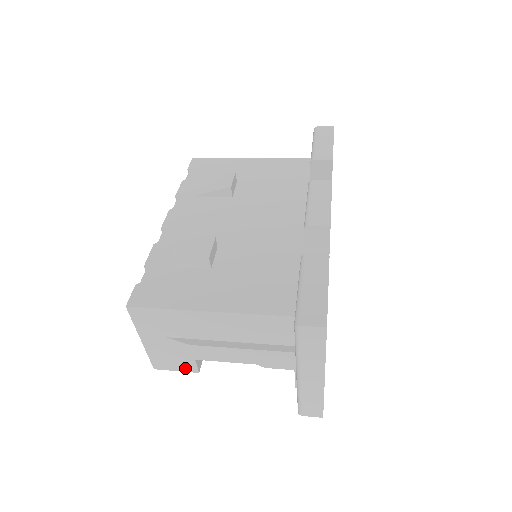
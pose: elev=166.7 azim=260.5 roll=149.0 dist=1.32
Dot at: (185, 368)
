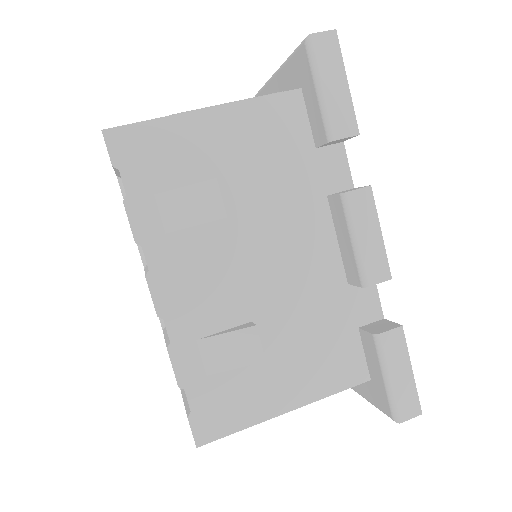
Dot at: occluded
